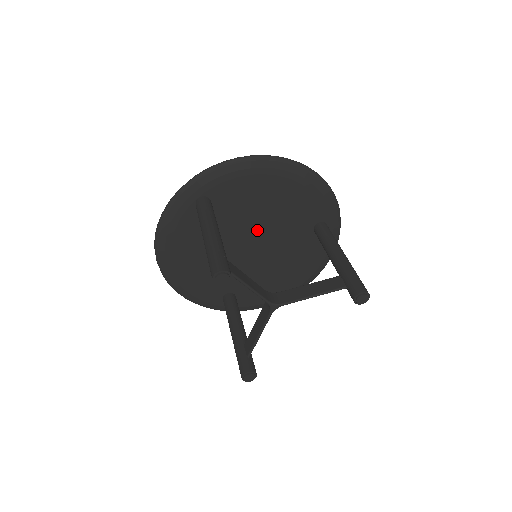
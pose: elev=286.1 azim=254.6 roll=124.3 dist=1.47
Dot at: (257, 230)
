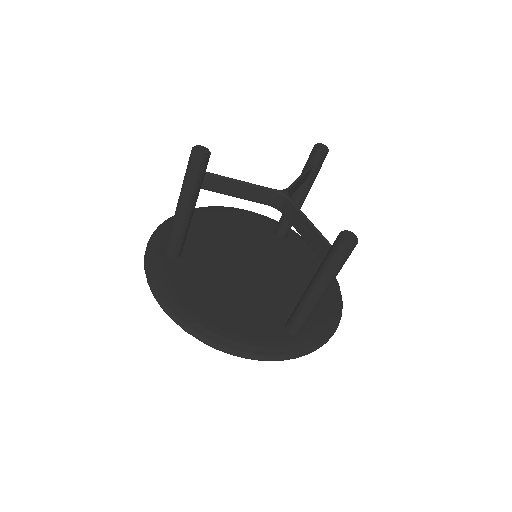
Dot at: (238, 256)
